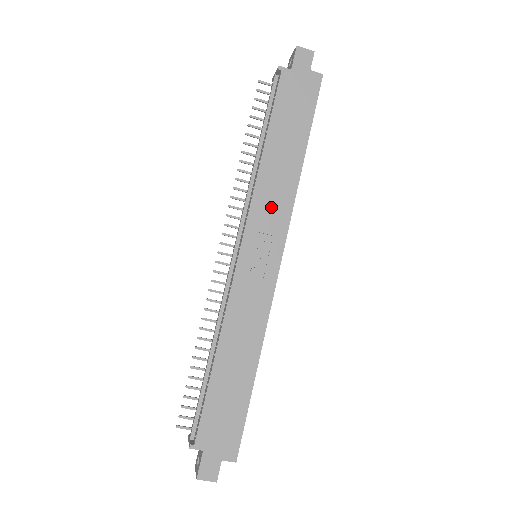
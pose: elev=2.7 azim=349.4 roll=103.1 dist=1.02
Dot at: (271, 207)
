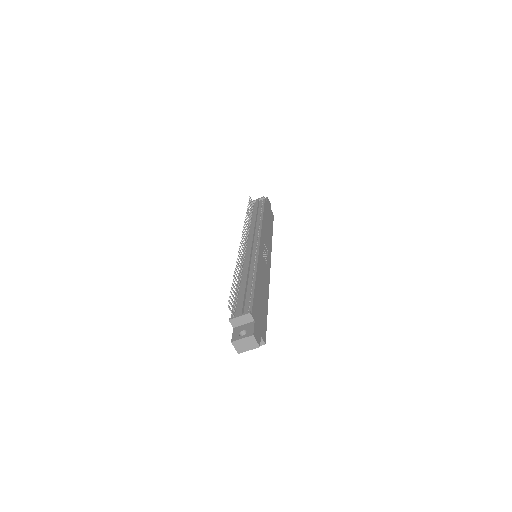
Dot at: (266, 239)
